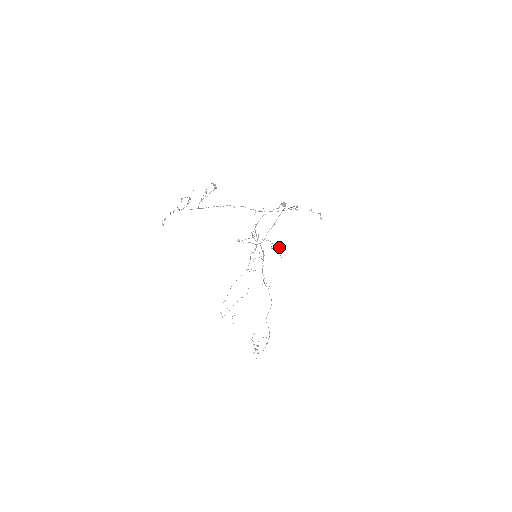
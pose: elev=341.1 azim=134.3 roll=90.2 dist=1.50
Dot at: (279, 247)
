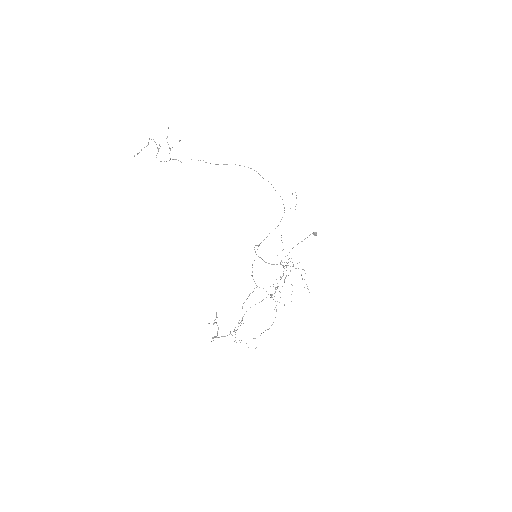
Dot at: occluded
